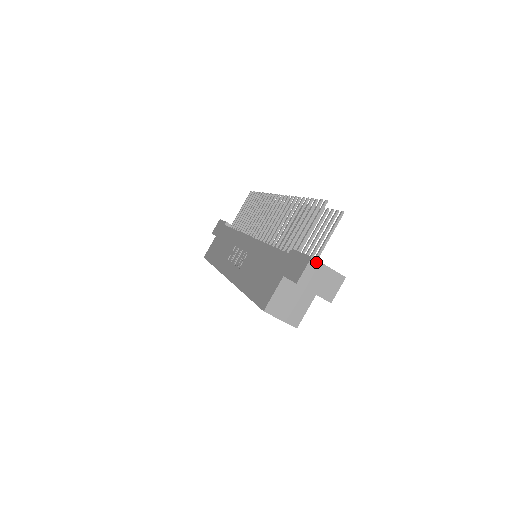
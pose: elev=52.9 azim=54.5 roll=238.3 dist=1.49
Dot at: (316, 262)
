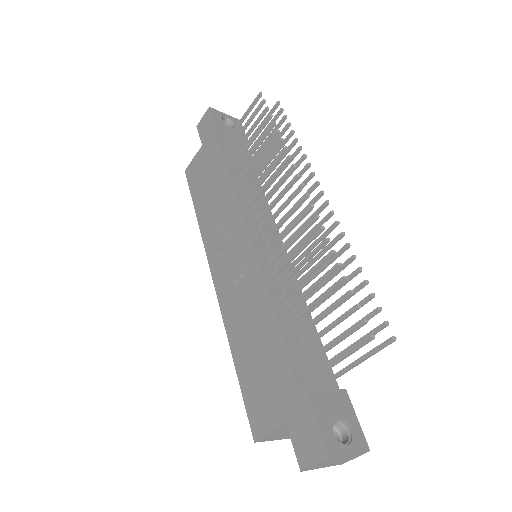
Dot at: (333, 457)
